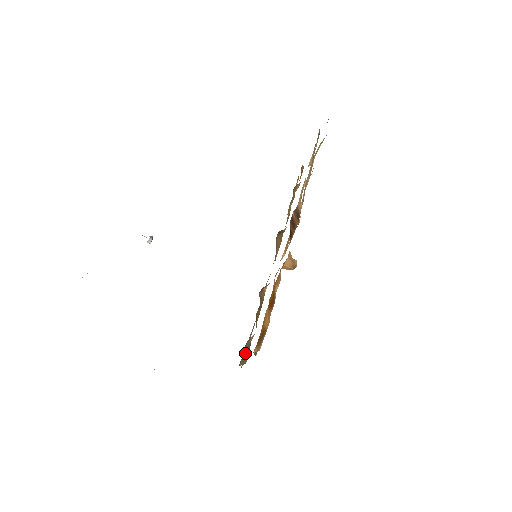
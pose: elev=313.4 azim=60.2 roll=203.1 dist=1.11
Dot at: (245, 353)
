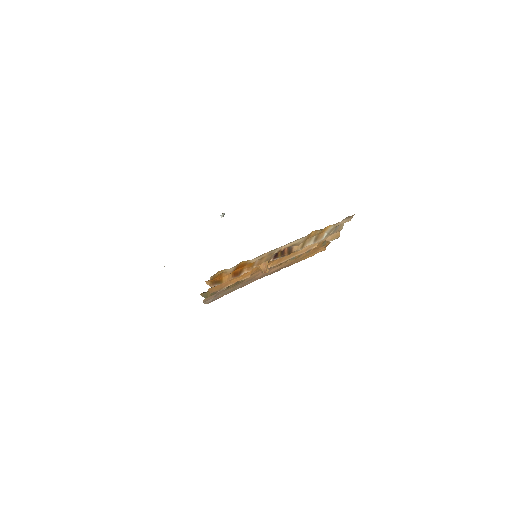
Dot at: (209, 293)
